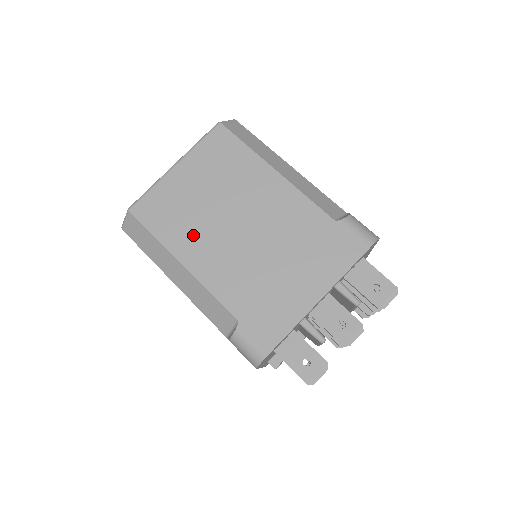
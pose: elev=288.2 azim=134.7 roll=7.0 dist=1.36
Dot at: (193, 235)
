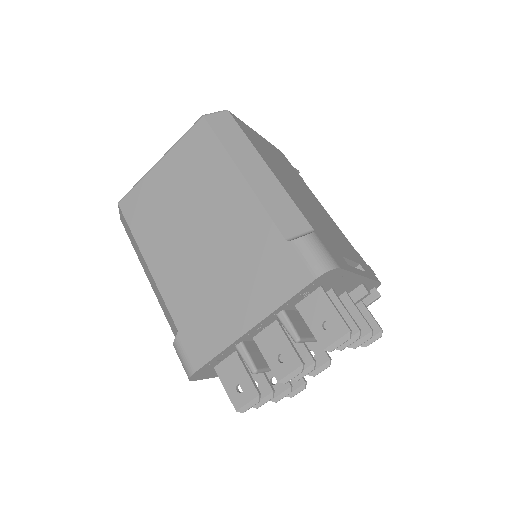
Dot at: (159, 236)
